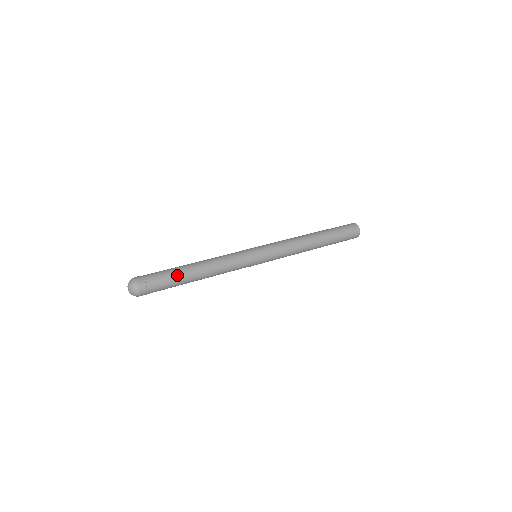
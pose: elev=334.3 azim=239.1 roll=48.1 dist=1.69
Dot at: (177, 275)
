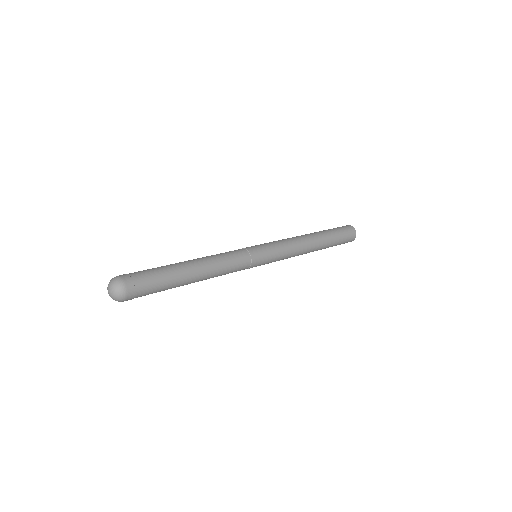
Dot at: (172, 275)
